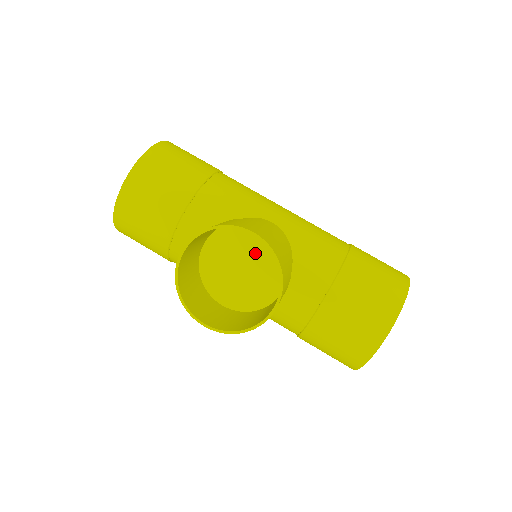
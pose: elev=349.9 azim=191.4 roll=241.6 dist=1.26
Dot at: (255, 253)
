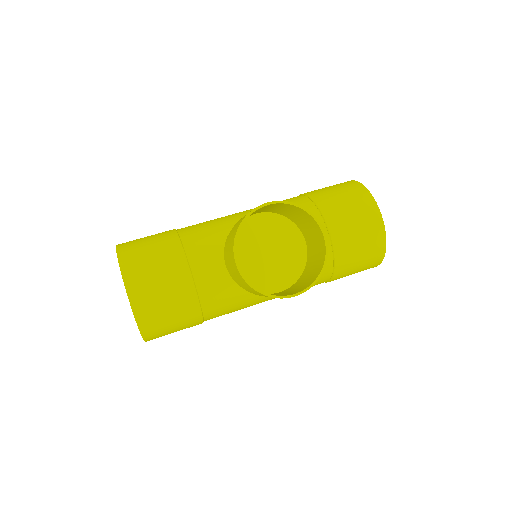
Dot at: (266, 236)
